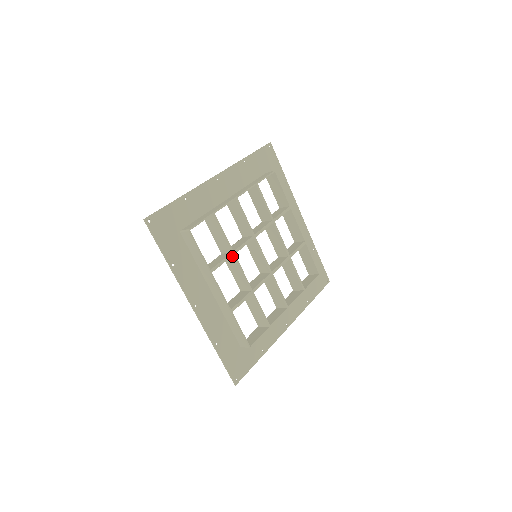
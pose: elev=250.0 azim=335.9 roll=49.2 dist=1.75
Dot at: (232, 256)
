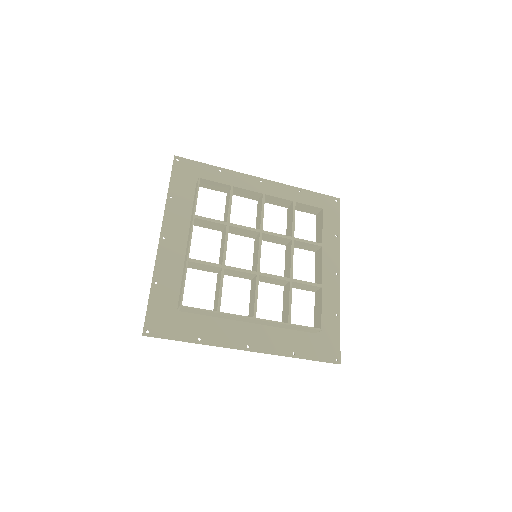
Dot at: (226, 226)
